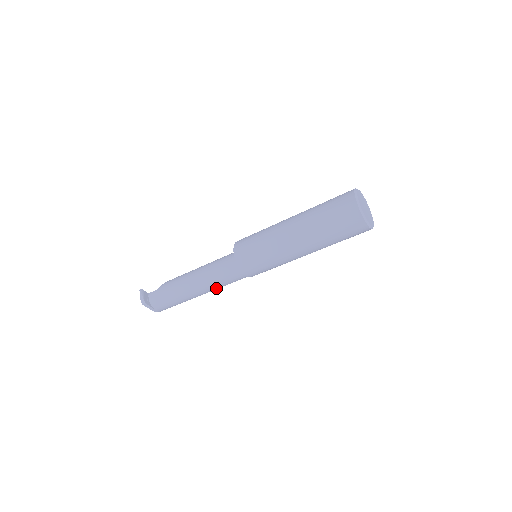
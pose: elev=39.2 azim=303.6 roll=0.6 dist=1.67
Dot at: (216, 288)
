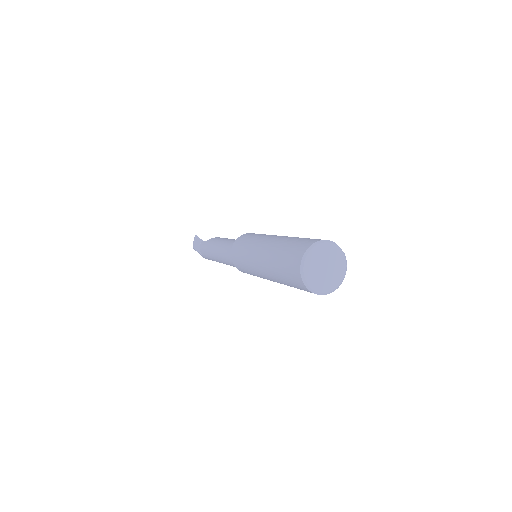
Dot at: occluded
